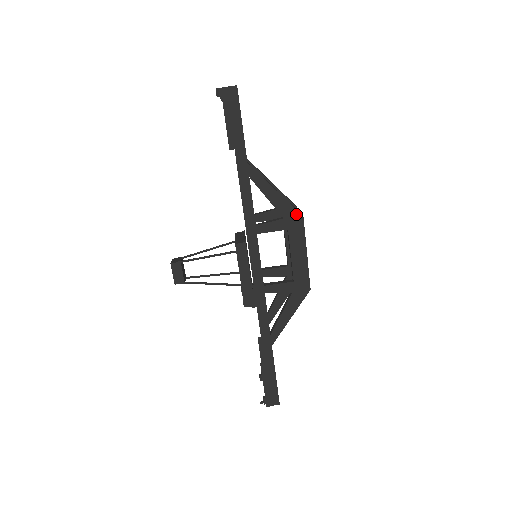
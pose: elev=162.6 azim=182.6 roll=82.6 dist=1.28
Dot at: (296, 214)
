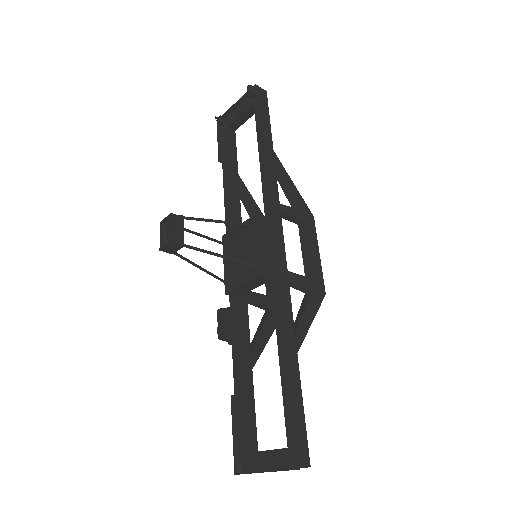
Dot at: (308, 211)
